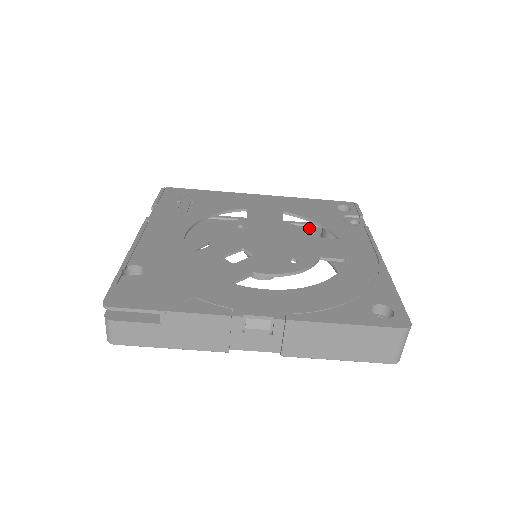
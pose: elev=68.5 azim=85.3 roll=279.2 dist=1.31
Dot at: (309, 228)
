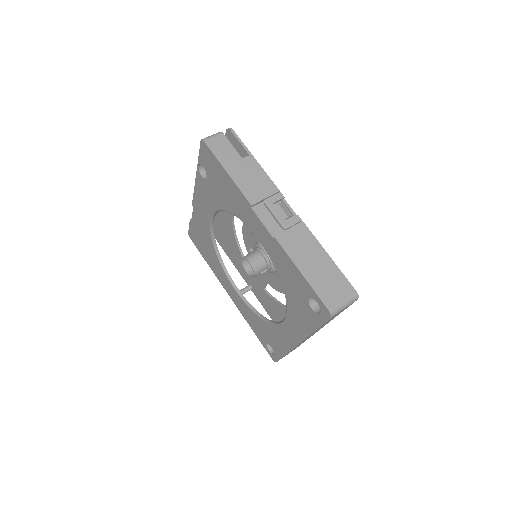
Dot at: occluded
